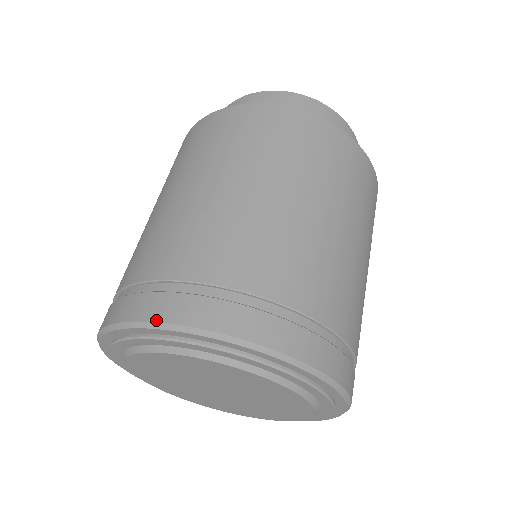
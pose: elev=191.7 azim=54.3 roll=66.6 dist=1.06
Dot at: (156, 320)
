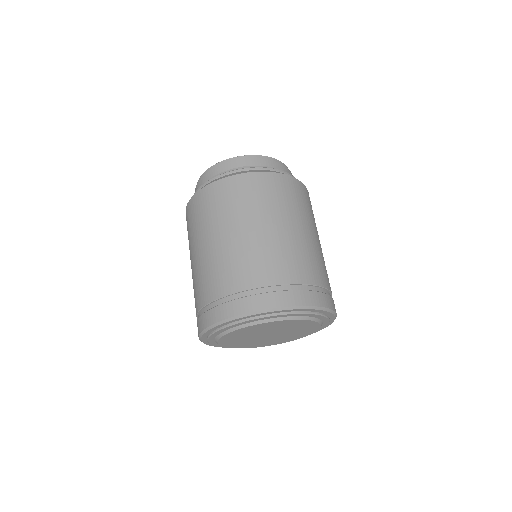
Dot at: (250, 311)
